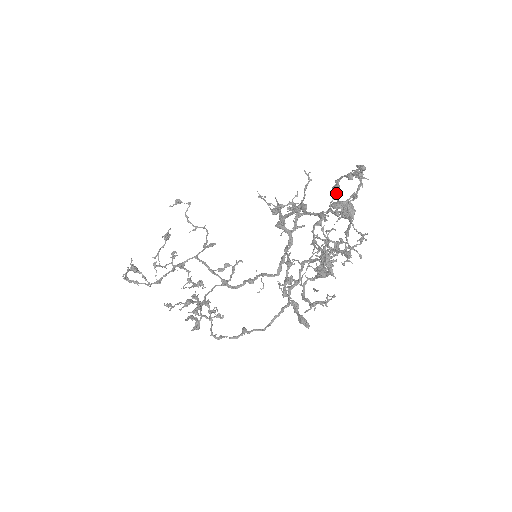
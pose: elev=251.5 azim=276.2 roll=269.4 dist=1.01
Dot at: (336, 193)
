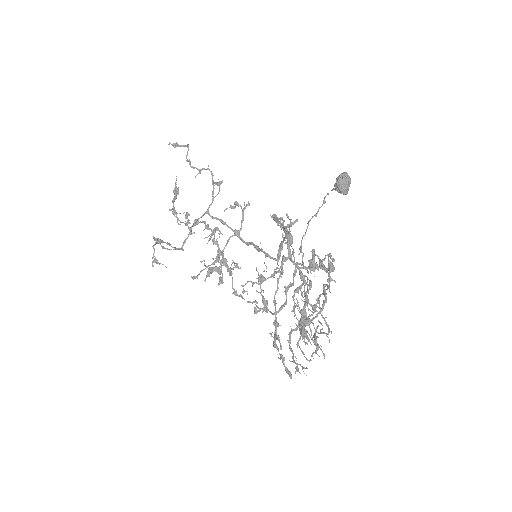
Dot at: occluded
